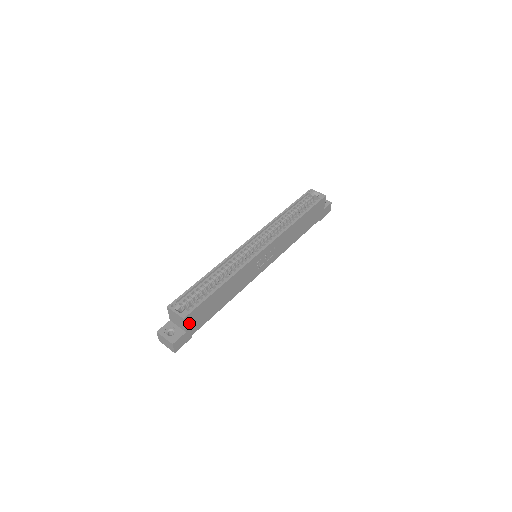
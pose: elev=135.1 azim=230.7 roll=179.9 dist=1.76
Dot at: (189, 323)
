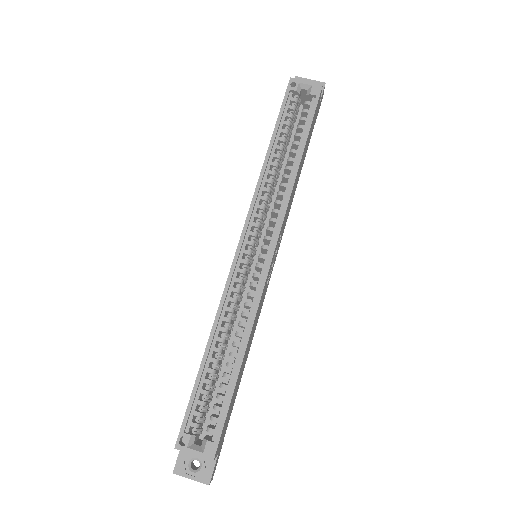
Dot at: (219, 446)
